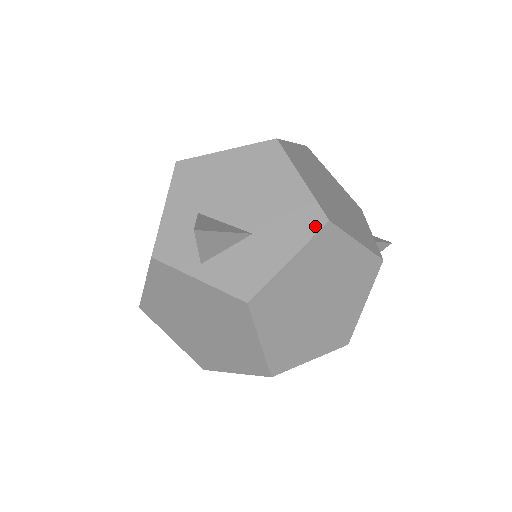
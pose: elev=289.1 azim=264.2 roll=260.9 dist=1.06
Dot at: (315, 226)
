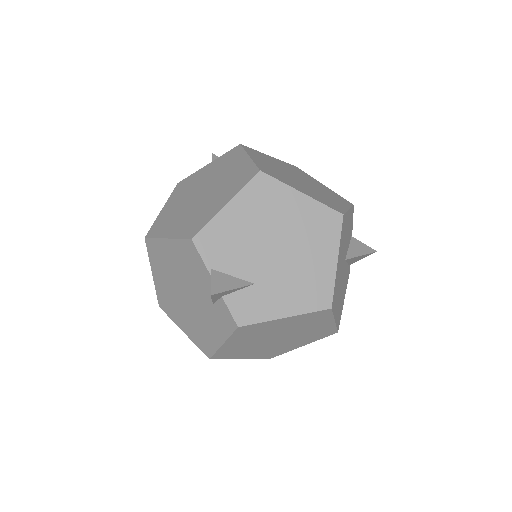
Dot at: occluded
